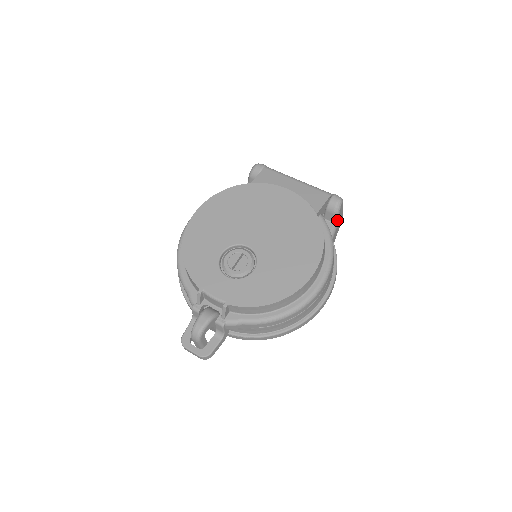
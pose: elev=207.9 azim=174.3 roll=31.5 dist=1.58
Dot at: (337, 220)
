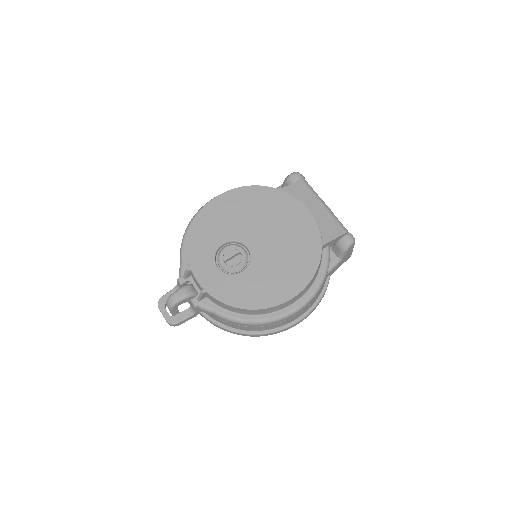
Dot at: (342, 257)
